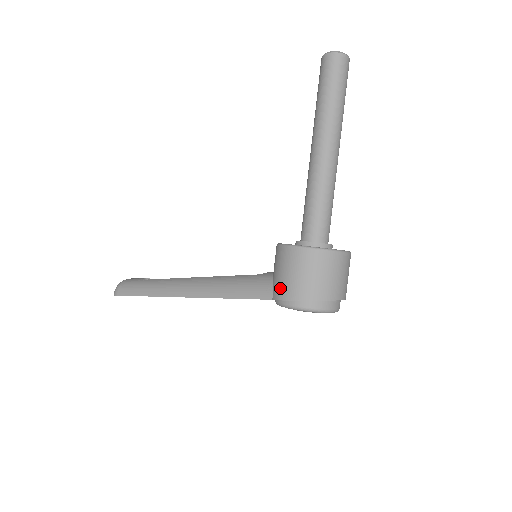
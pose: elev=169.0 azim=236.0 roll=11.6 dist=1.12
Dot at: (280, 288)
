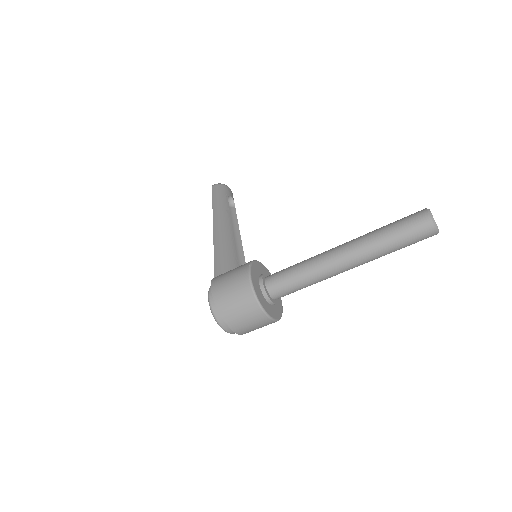
Dot at: (220, 276)
